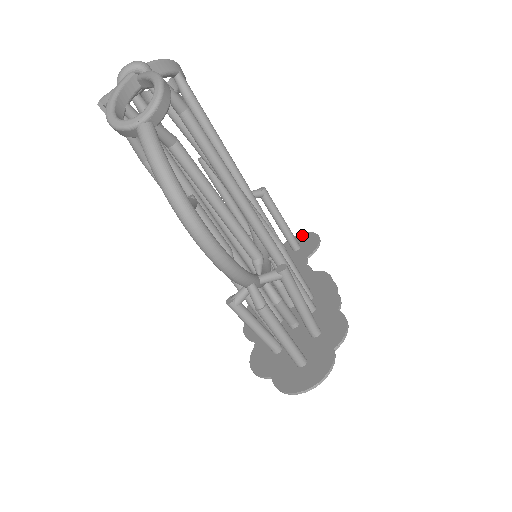
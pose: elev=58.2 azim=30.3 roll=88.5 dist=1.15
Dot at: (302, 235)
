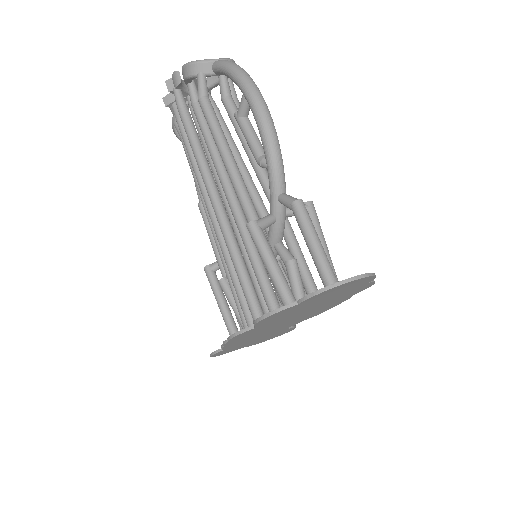
Dot at: occluded
